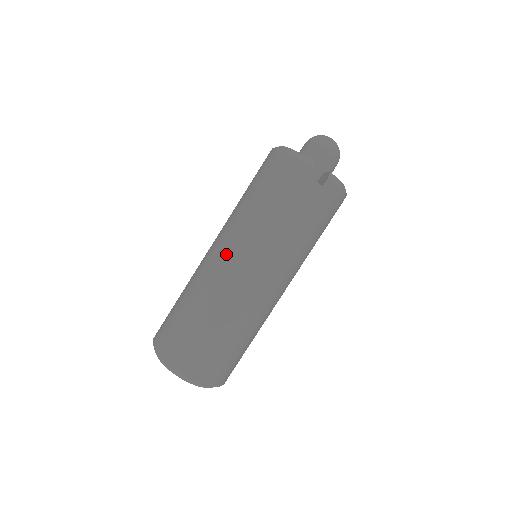
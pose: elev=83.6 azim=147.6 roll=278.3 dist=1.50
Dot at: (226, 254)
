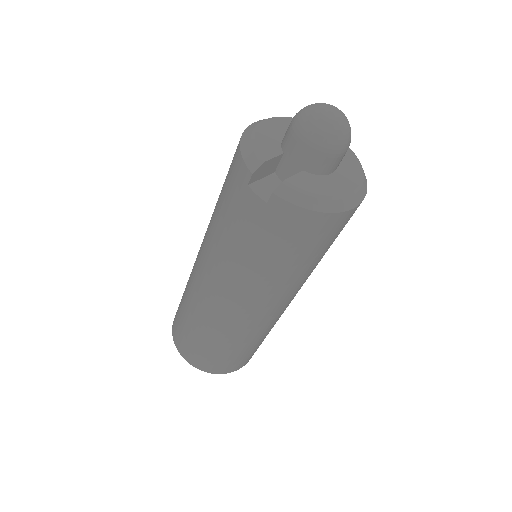
Dot at: (199, 253)
